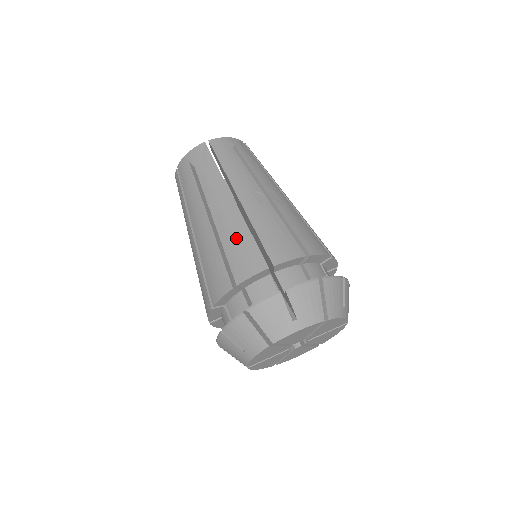
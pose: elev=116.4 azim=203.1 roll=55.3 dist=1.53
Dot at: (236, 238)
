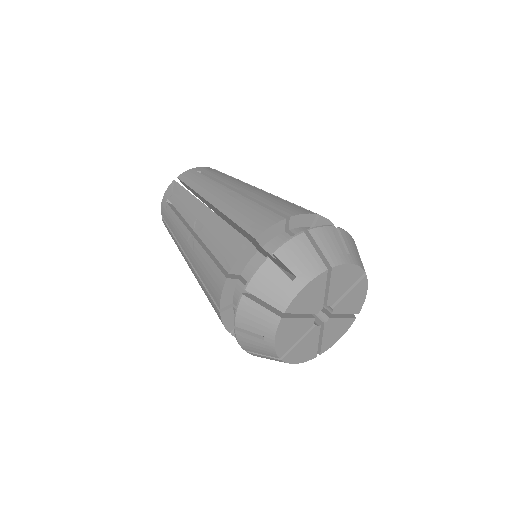
Dot at: (274, 199)
